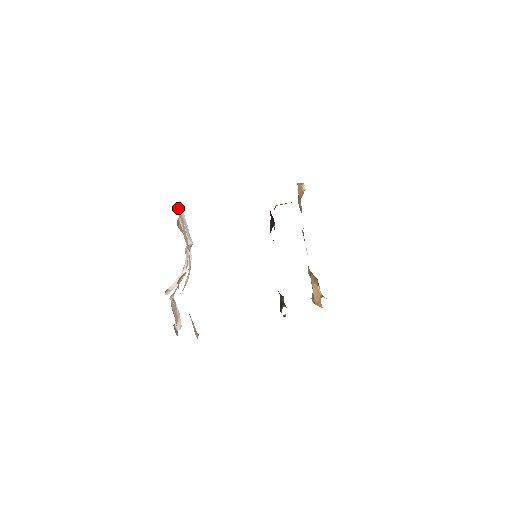
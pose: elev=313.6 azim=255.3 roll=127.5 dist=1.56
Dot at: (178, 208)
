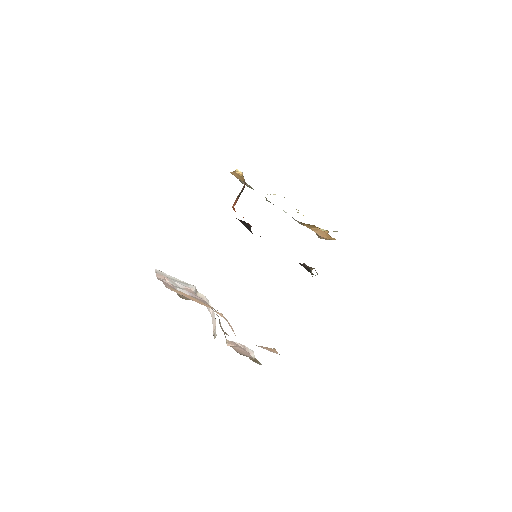
Dot at: occluded
